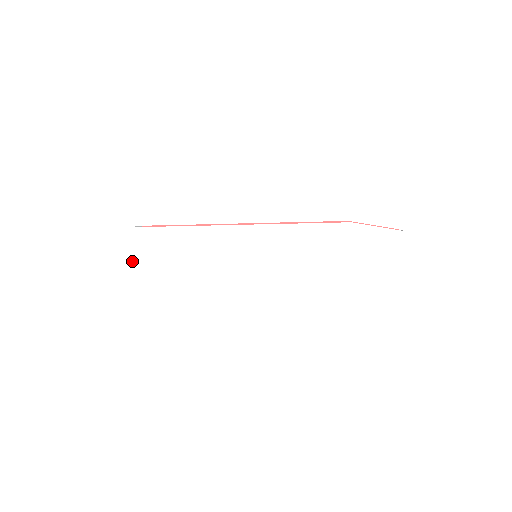
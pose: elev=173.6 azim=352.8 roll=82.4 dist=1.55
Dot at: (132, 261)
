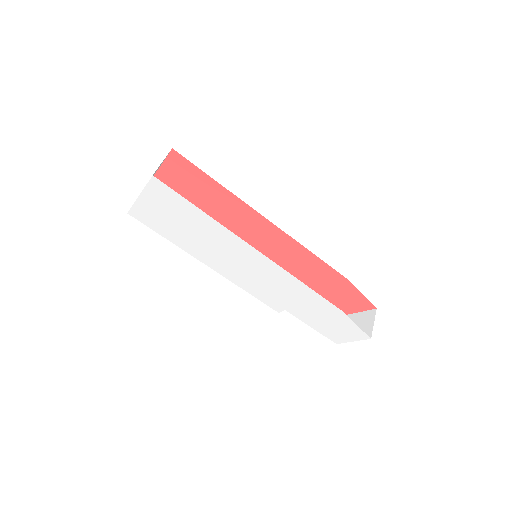
Dot at: (142, 196)
